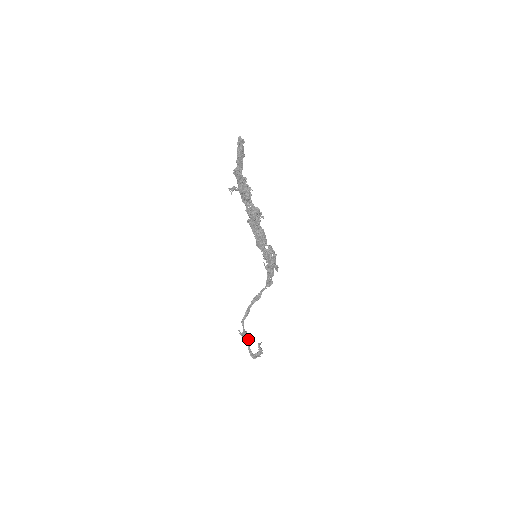
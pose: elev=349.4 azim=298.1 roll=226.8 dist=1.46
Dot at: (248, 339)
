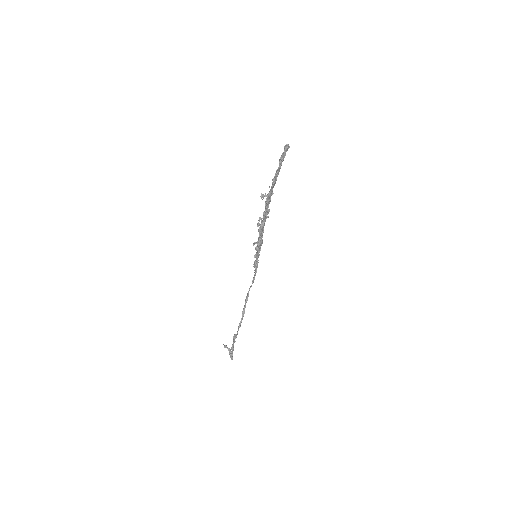
Dot at: (234, 342)
